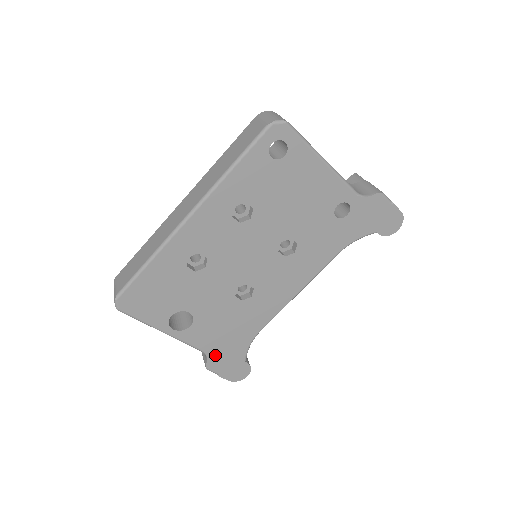
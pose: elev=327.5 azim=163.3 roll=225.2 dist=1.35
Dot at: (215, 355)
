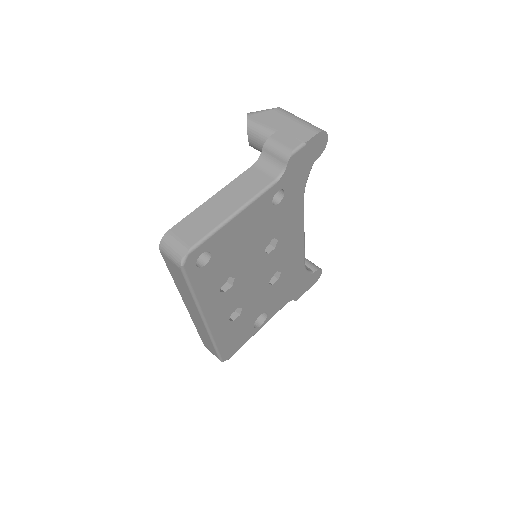
Dot at: (294, 295)
